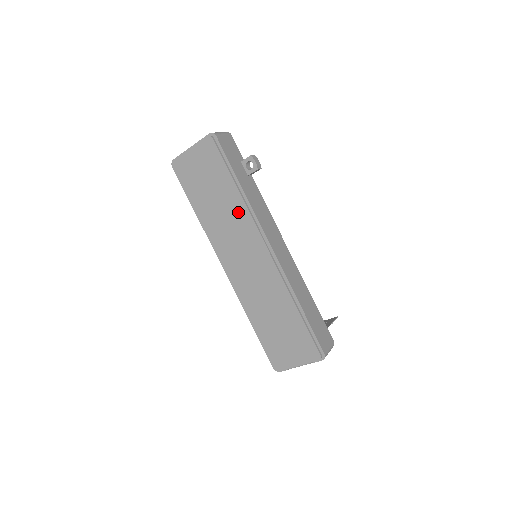
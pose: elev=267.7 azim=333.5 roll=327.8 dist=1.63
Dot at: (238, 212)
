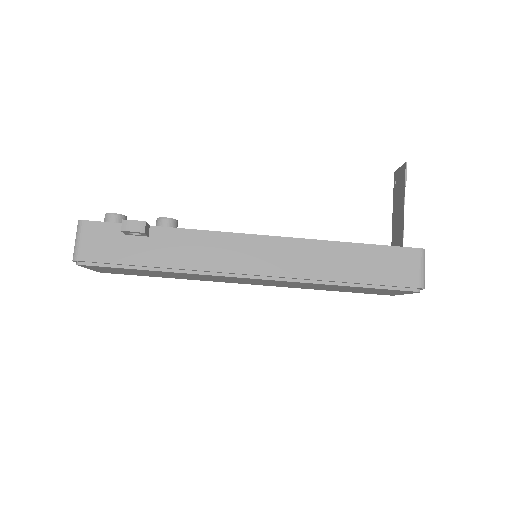
Dot at: (189, 275)
